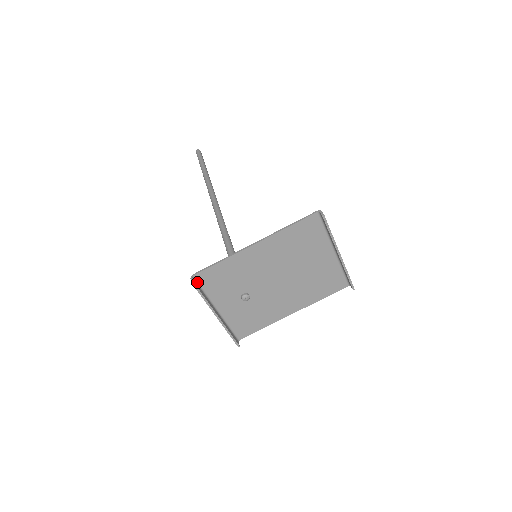
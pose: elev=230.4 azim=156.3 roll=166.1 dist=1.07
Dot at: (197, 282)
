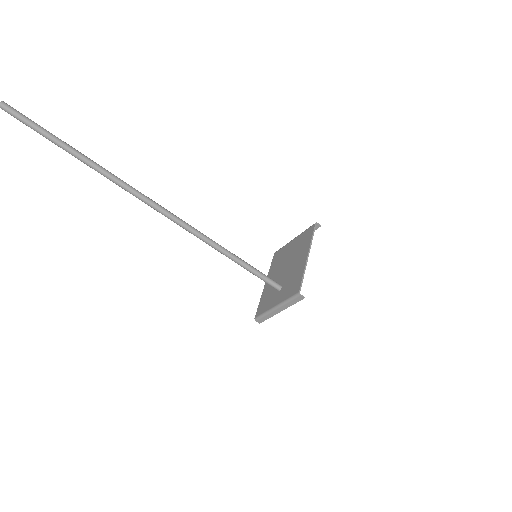
Dot at: (296, 296)
